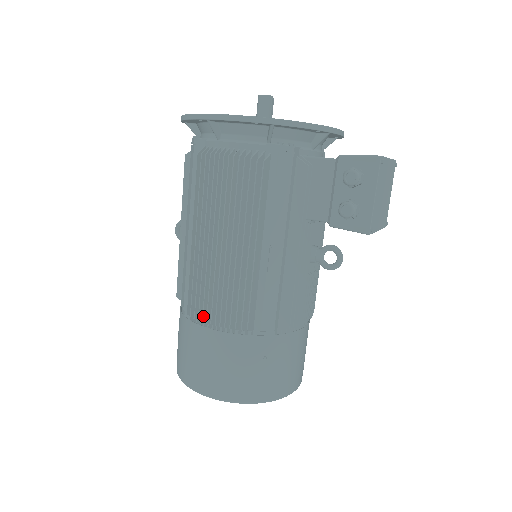
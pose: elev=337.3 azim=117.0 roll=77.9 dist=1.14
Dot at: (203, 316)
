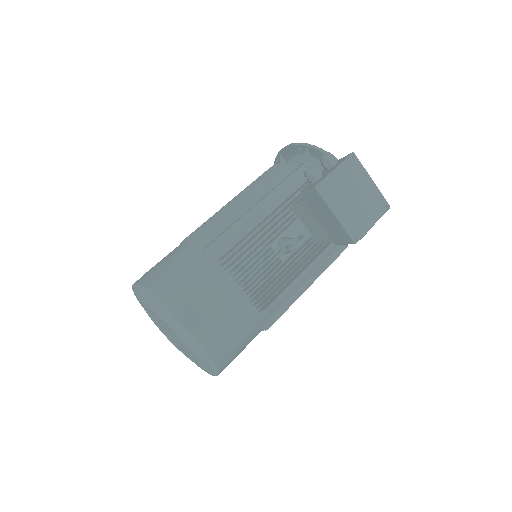
Dot at: occluded
